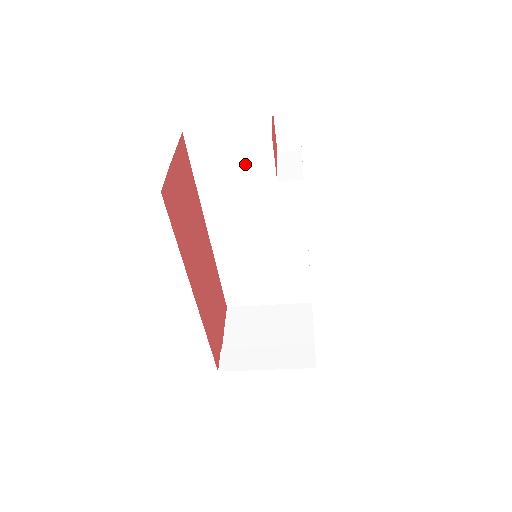
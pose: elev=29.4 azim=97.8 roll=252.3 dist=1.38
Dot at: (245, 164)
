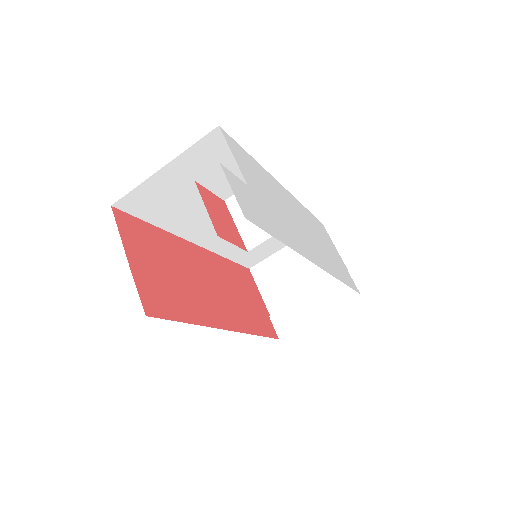
Dot at: (191, 187)
